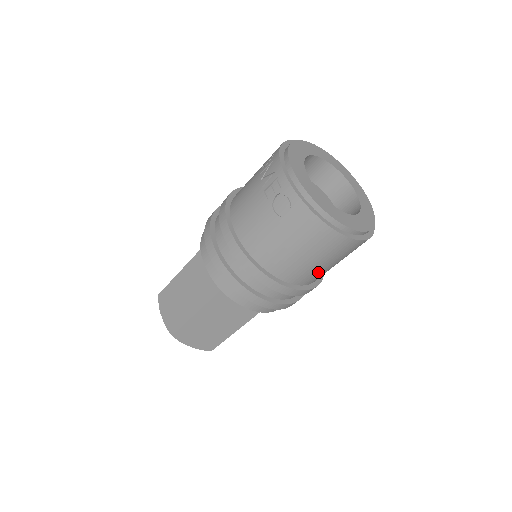
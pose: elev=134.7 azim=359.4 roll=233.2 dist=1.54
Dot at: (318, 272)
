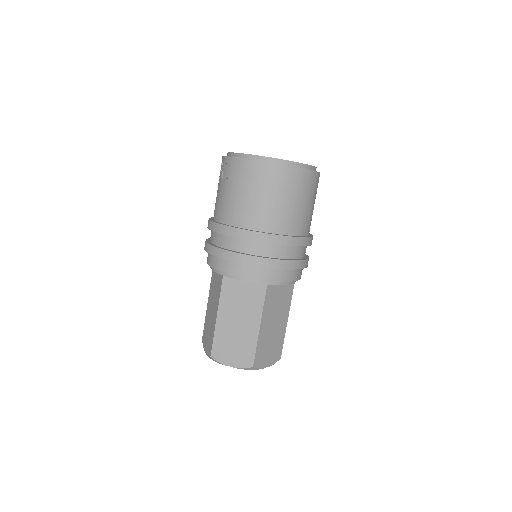
Dot at: (280, 213)
